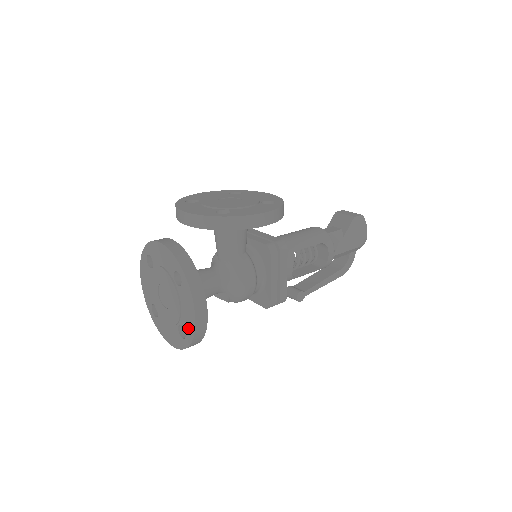
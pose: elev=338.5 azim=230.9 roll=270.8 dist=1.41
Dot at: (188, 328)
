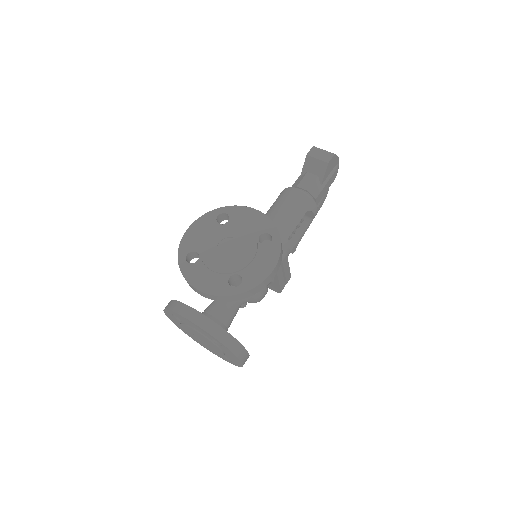
Dot at: (235, 362)
